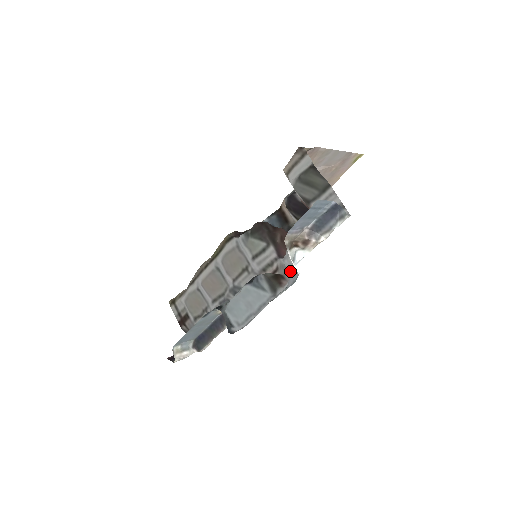
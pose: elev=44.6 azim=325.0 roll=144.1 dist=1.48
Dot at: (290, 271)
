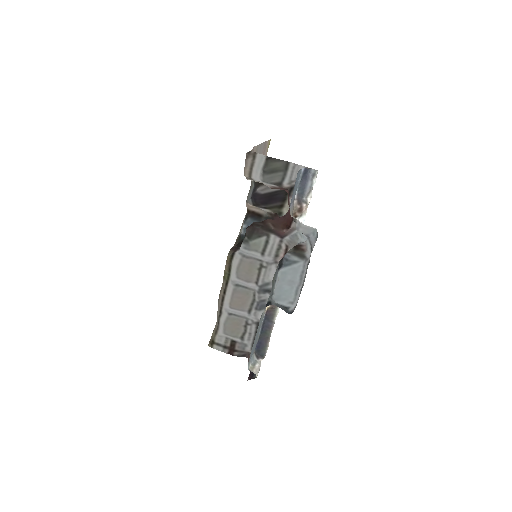
Dot at: (307, 234)
